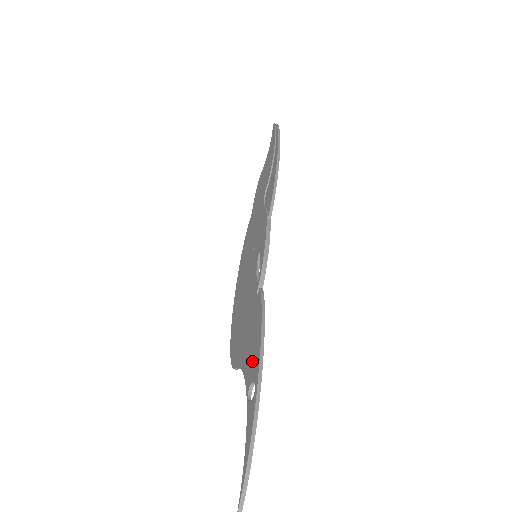
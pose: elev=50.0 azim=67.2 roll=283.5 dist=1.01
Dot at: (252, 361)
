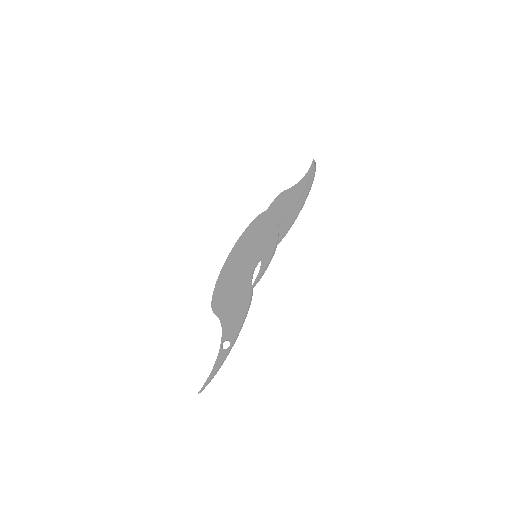
Dot at: (232, 328)
